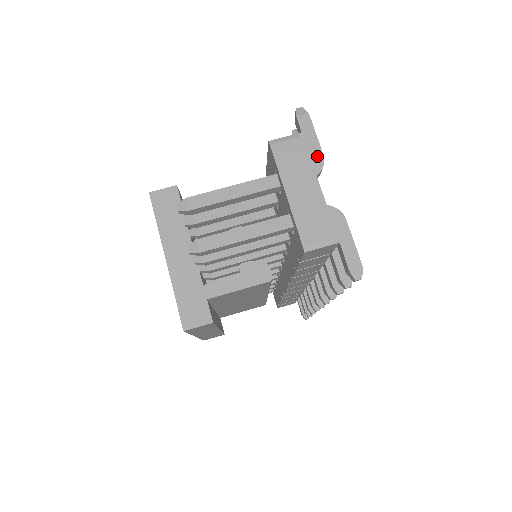
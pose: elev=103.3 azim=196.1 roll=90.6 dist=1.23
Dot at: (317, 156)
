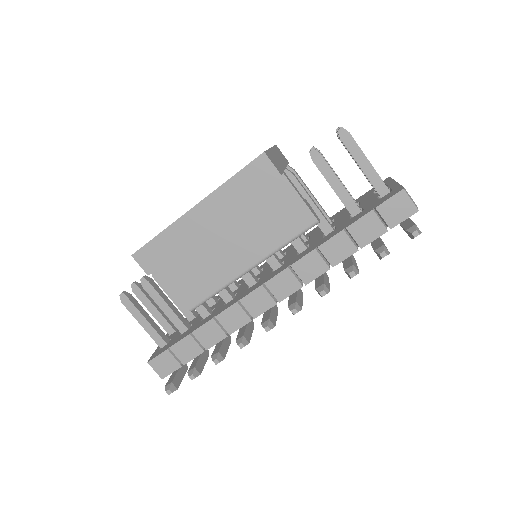
Dot at: occluded
